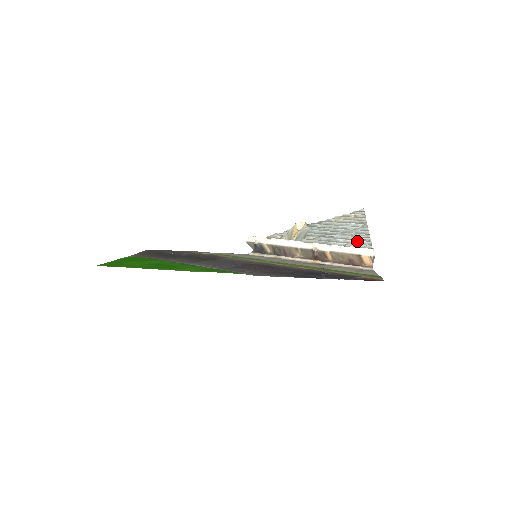
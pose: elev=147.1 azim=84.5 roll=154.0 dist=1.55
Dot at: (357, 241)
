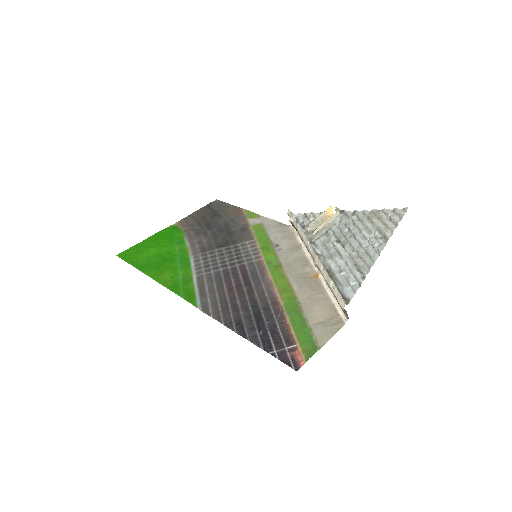
Dot at: (353, 272)
